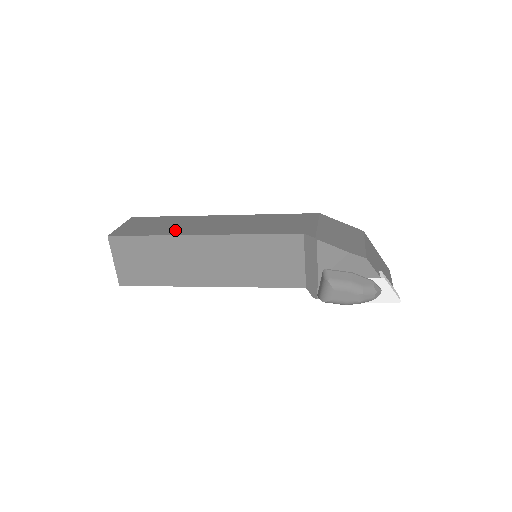
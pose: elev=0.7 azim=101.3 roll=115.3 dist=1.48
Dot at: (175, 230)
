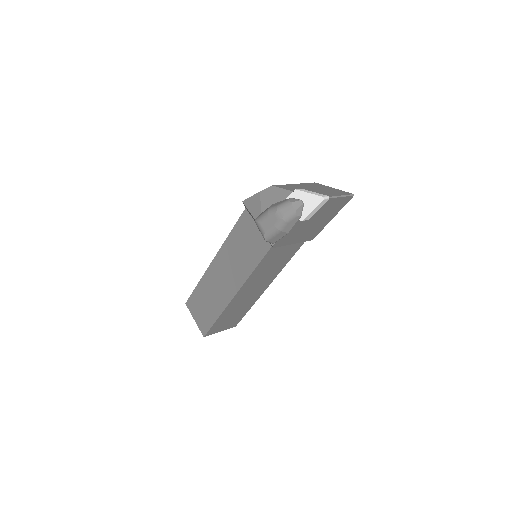
Dot at: occluded
